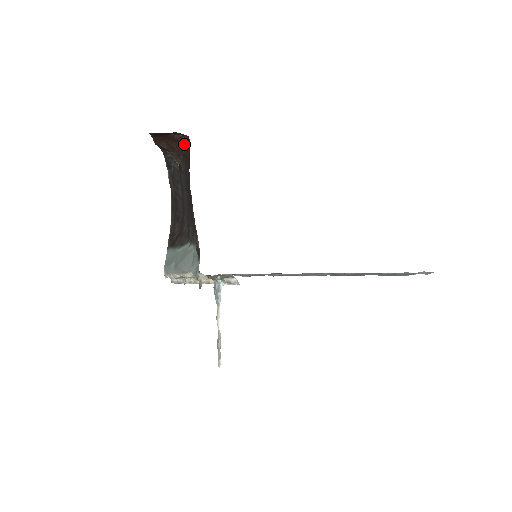
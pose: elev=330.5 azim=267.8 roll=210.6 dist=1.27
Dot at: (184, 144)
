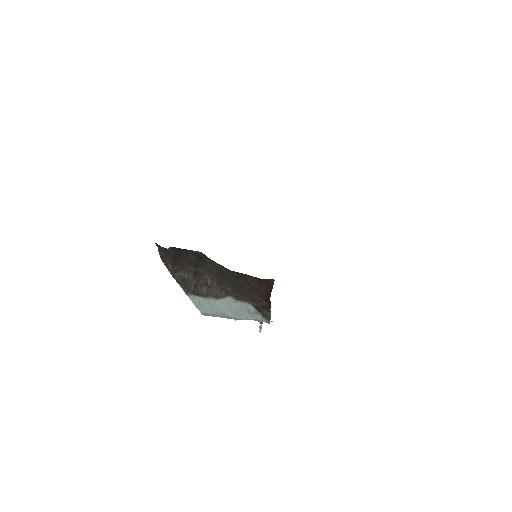
Dot at: (262, 279)
